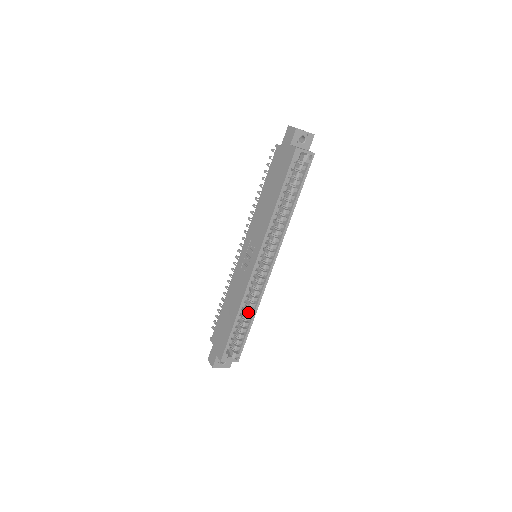
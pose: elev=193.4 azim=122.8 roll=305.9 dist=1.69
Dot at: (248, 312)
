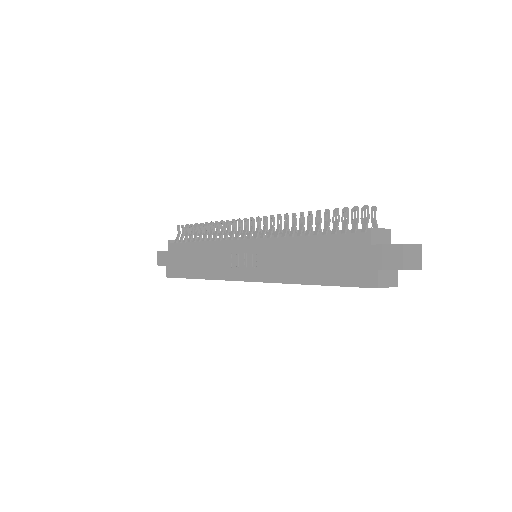
Dot at: occluded
